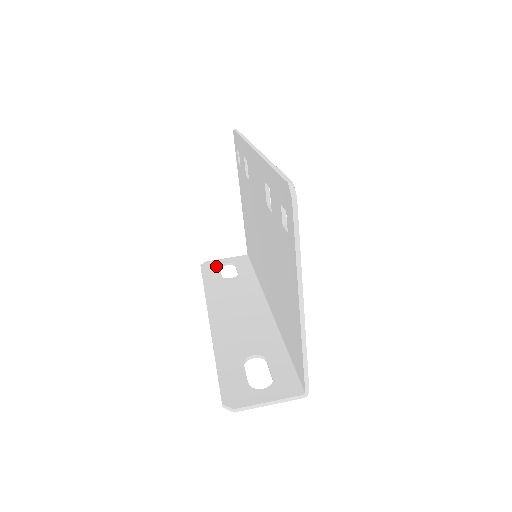
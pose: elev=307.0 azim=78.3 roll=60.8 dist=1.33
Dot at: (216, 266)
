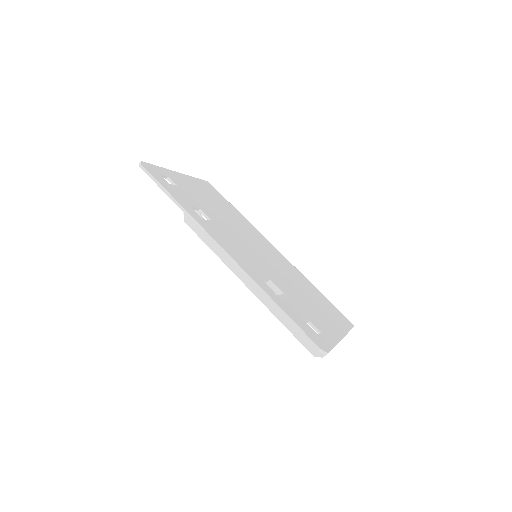
Dot at: occluded
